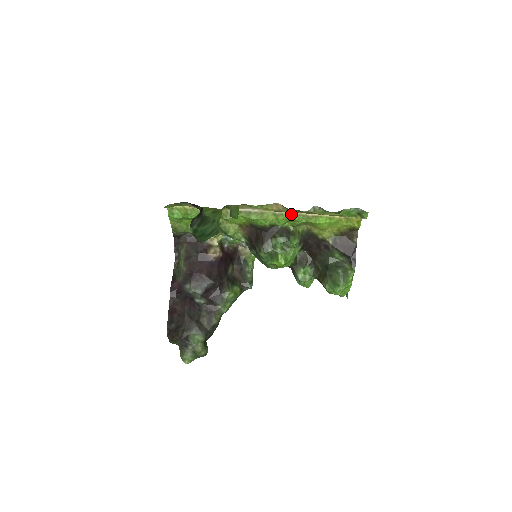
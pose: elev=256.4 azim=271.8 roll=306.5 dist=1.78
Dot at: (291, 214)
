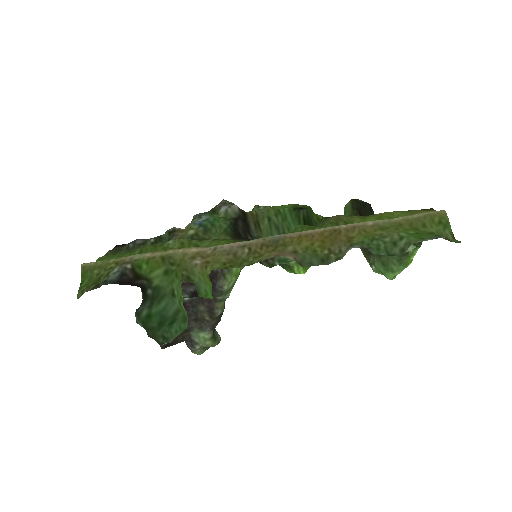
Dot at: (306, 231)
